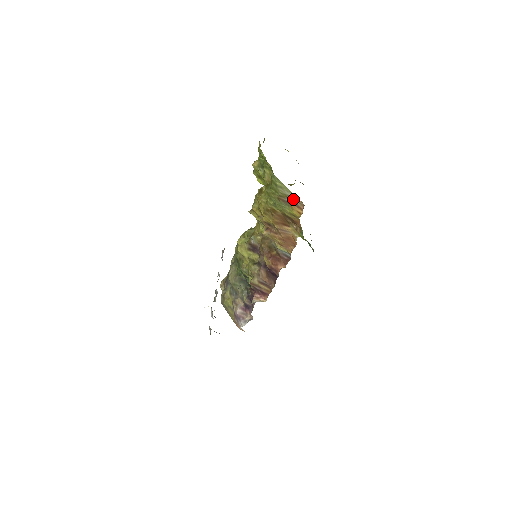
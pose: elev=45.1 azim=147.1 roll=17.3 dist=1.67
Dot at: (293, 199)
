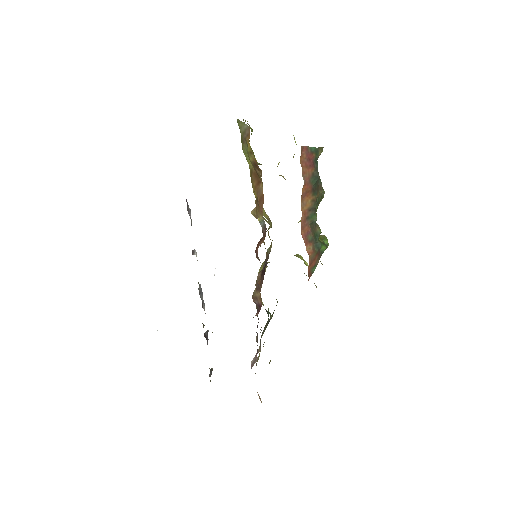
Dot at: (246, 130)
